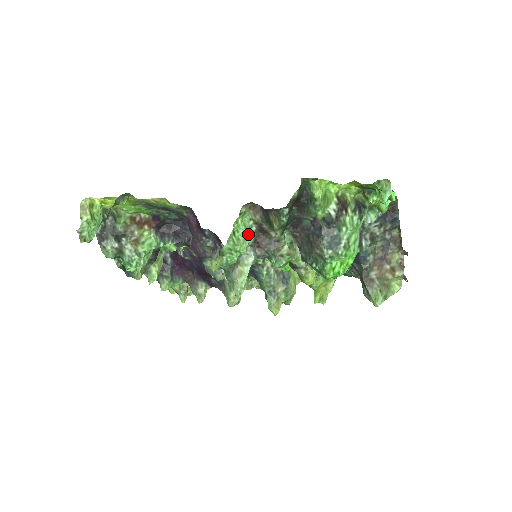
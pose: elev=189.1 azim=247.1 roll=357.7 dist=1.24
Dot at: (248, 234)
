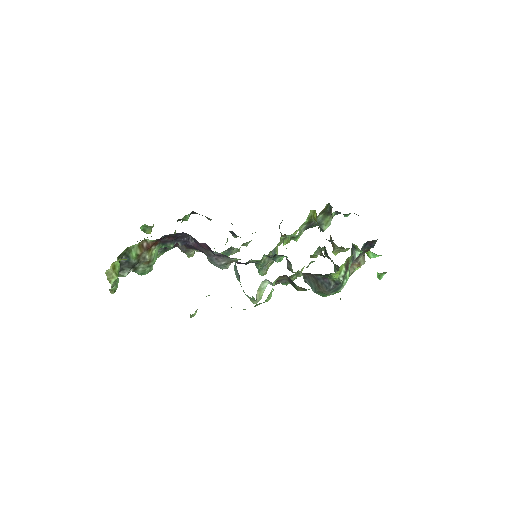
Dot at: occluded
